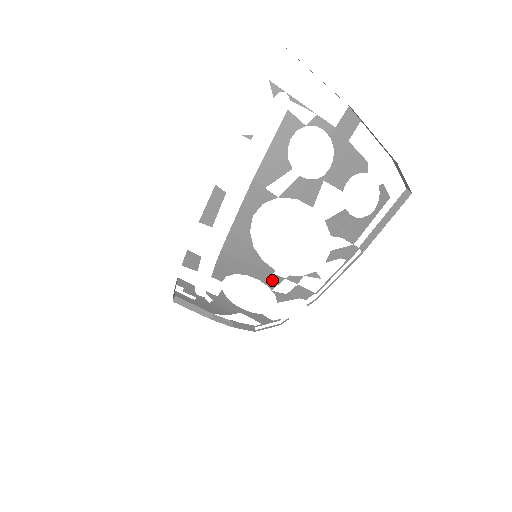
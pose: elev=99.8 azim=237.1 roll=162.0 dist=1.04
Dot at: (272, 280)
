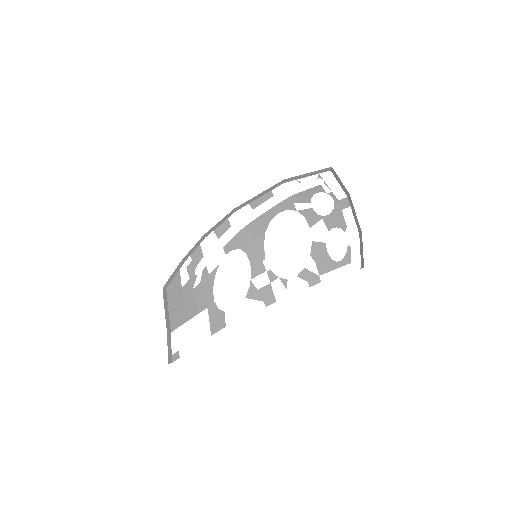
Dot at: (258, 268)
